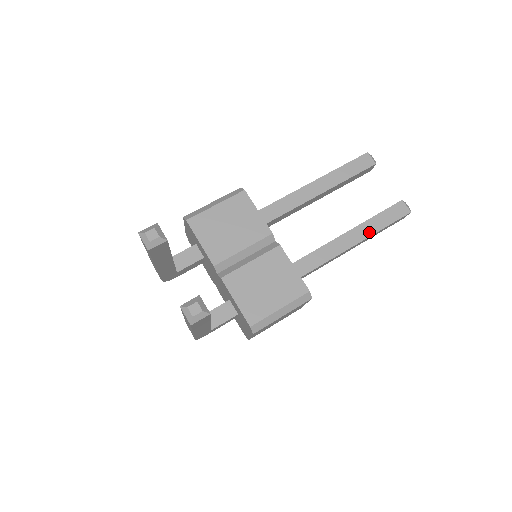
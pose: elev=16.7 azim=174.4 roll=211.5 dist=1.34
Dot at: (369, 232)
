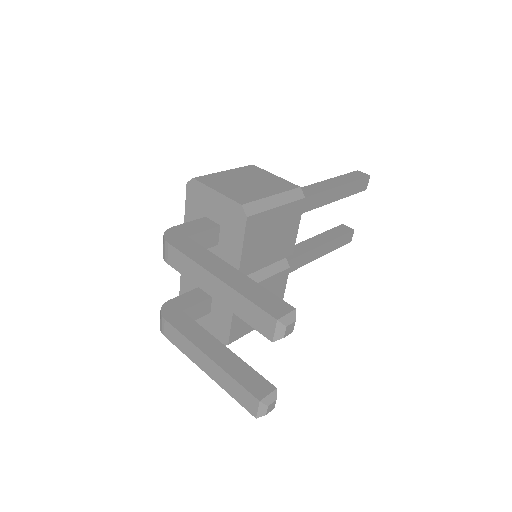
Dot at: (325, 252)
